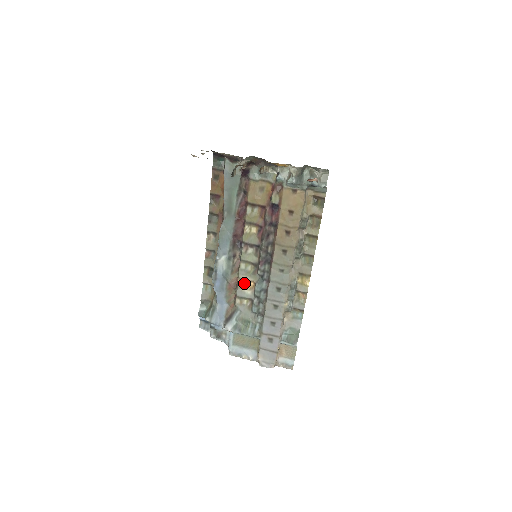
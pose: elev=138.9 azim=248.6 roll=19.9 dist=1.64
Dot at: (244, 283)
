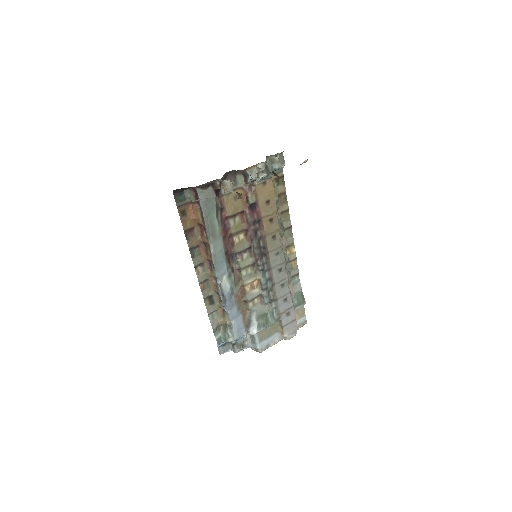
Dot at: (250, 286)
